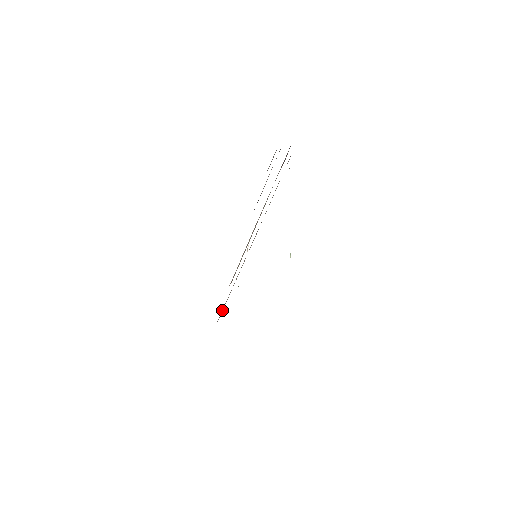
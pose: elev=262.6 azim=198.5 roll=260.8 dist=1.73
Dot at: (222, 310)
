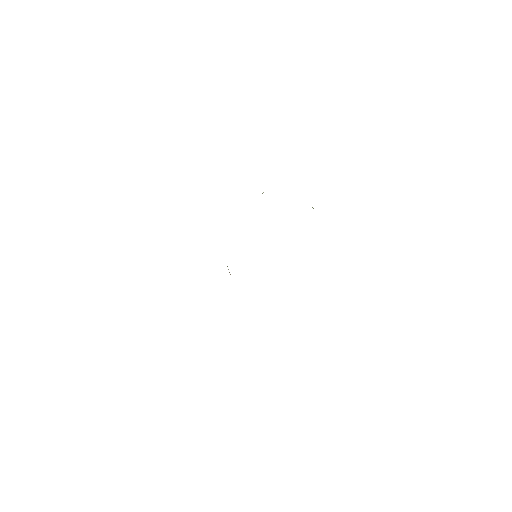
Dot at: occluded
